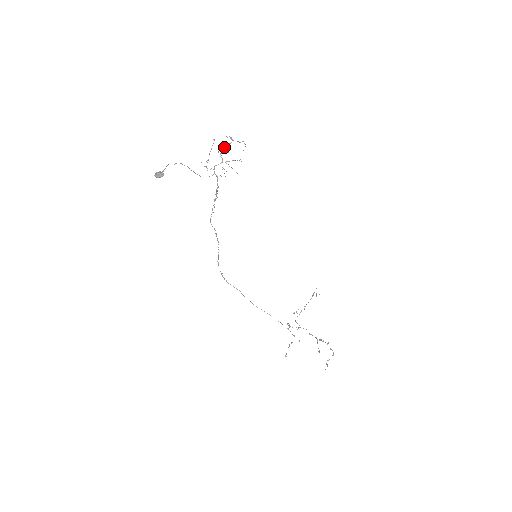
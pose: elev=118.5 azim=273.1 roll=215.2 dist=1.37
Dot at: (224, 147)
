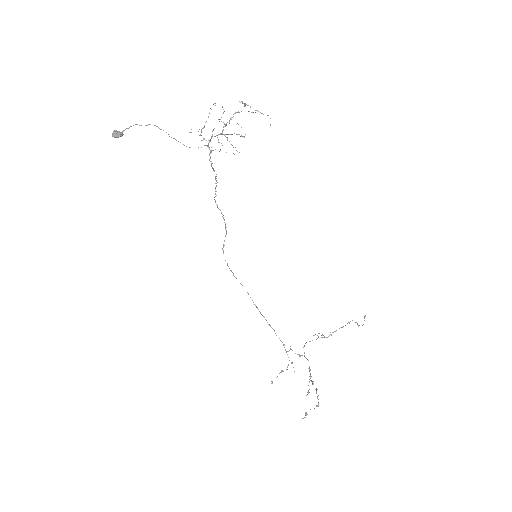
Dot at: (233, 116)
